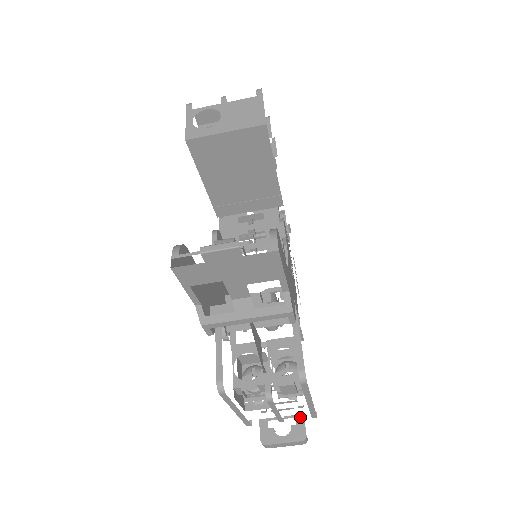
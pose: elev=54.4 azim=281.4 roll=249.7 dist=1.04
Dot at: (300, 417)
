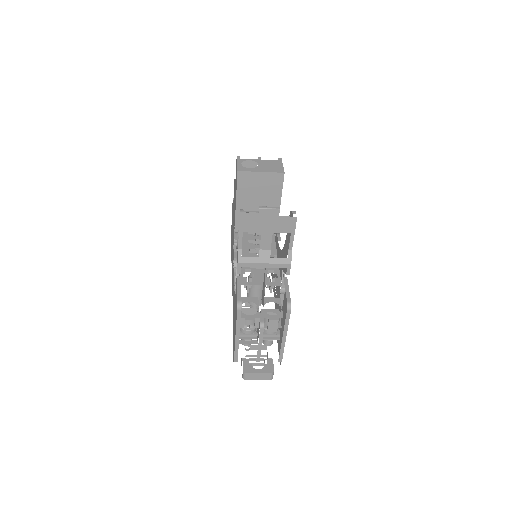
Dot at: (270, 360)
